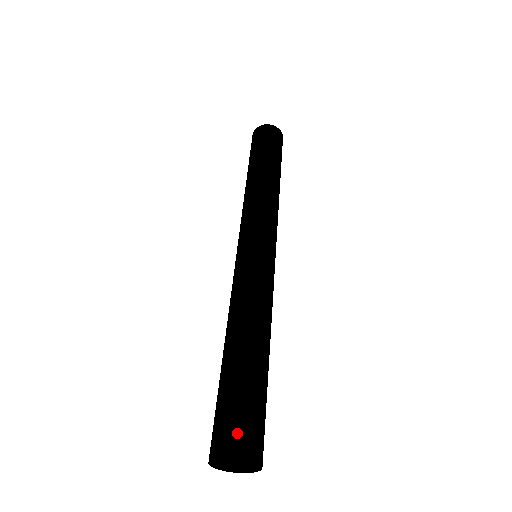
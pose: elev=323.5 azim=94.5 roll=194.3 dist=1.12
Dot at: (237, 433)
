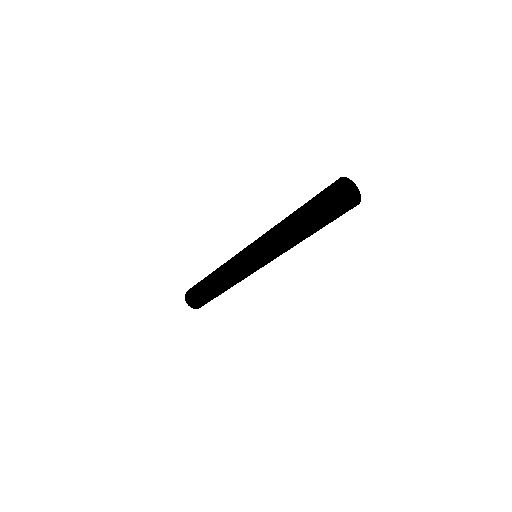
Dot at: (191, 300)
